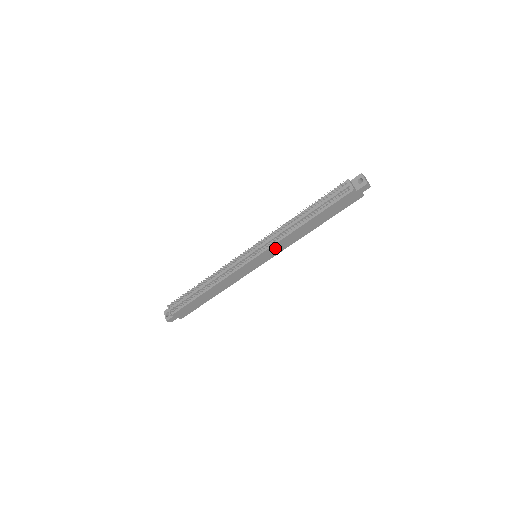
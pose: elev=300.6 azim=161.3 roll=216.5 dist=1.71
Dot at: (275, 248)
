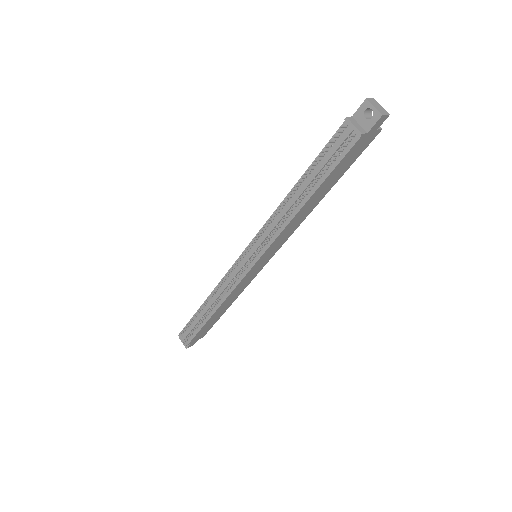
Dot at: (276, 243)
